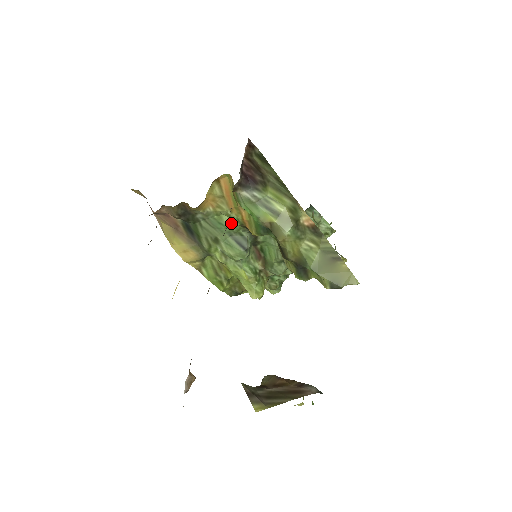
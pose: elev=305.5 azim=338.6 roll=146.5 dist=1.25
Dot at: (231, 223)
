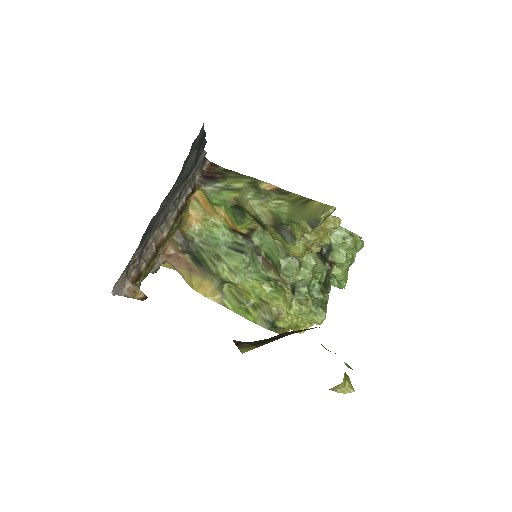
Dot at: (222, 233)
